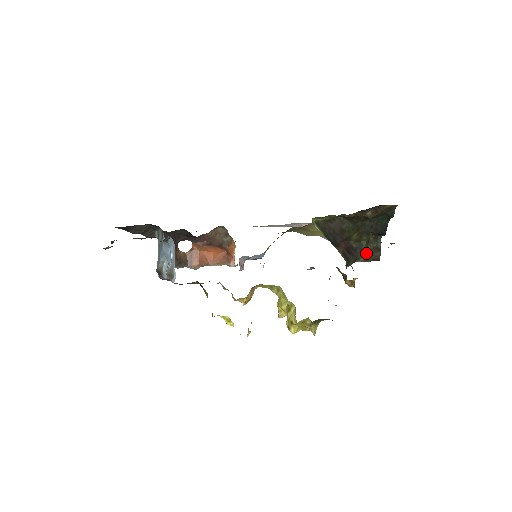
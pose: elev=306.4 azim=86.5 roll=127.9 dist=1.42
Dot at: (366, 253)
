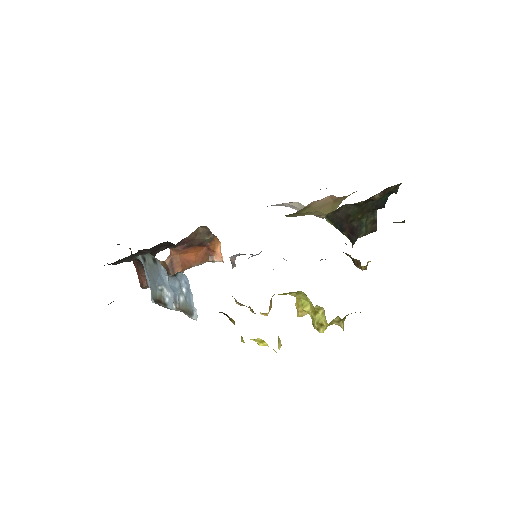
Dot at: (365, 229)
